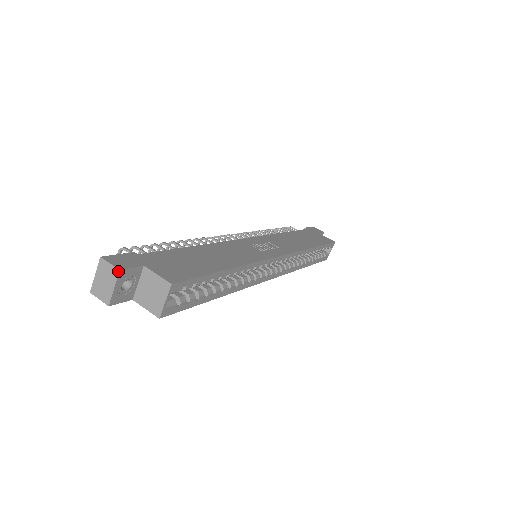
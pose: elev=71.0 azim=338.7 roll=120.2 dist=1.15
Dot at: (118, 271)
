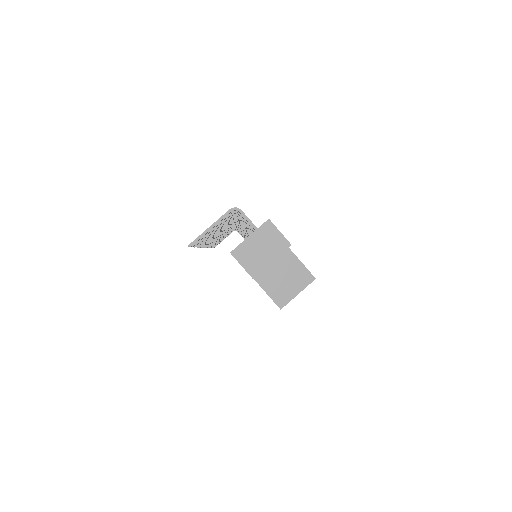
Dot at: (289, 245)
